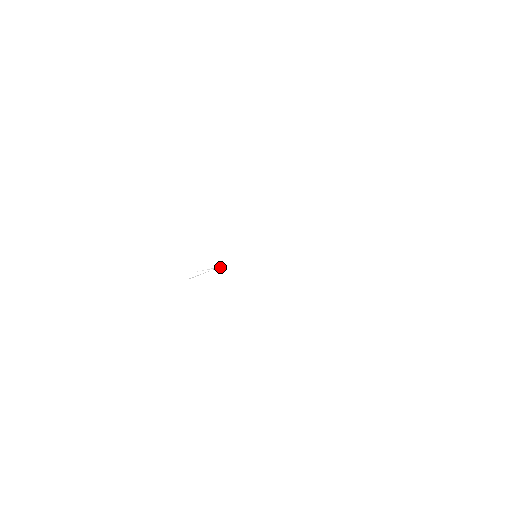
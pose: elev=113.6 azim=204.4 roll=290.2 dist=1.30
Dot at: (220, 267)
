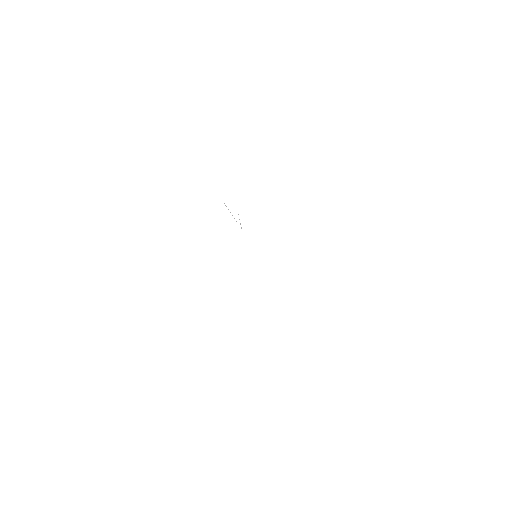
Dot at: occluded
